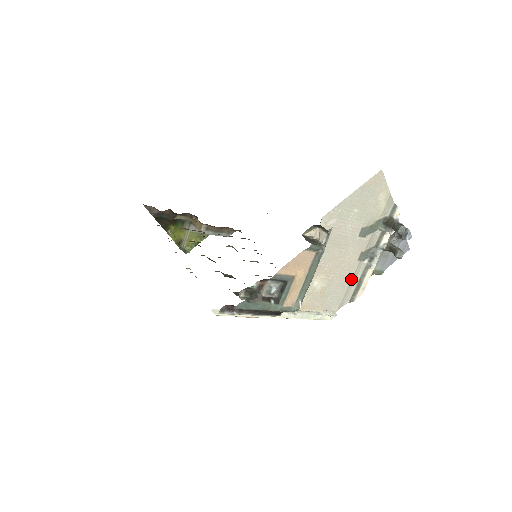
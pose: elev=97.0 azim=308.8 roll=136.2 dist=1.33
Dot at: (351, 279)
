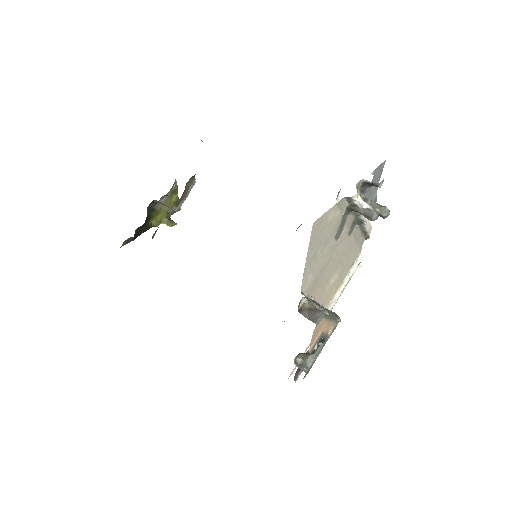
Dot at: (355, 240)
